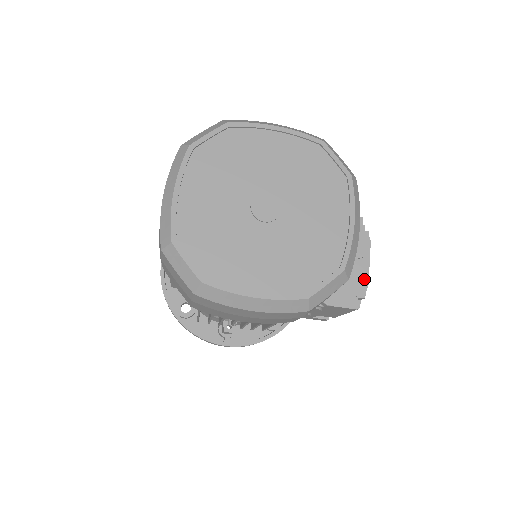
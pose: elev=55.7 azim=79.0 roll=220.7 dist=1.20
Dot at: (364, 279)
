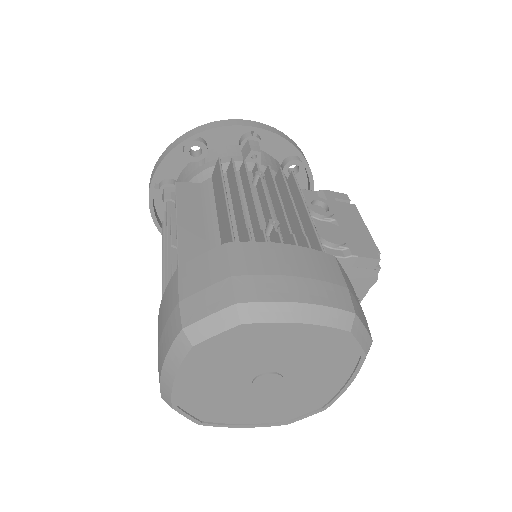
Dot at: occluded
